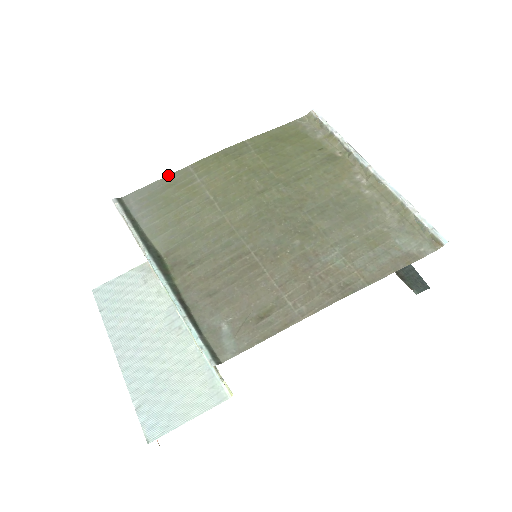
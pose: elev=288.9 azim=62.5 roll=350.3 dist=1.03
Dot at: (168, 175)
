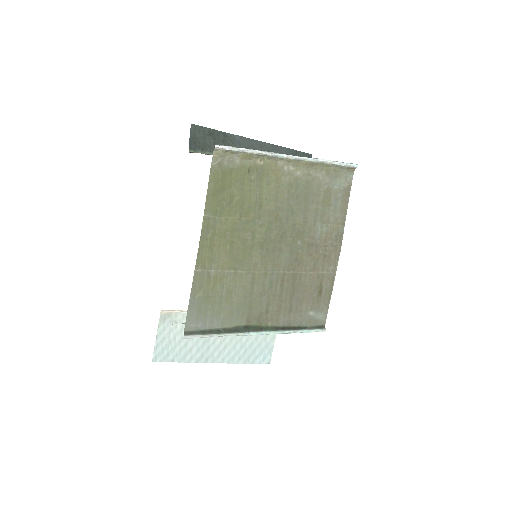
Dot at: (191, 289)
